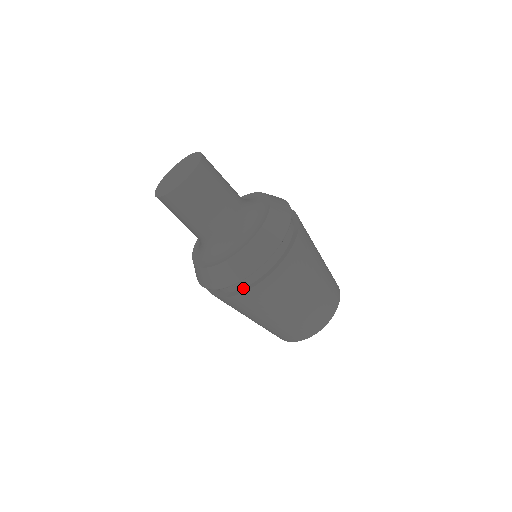
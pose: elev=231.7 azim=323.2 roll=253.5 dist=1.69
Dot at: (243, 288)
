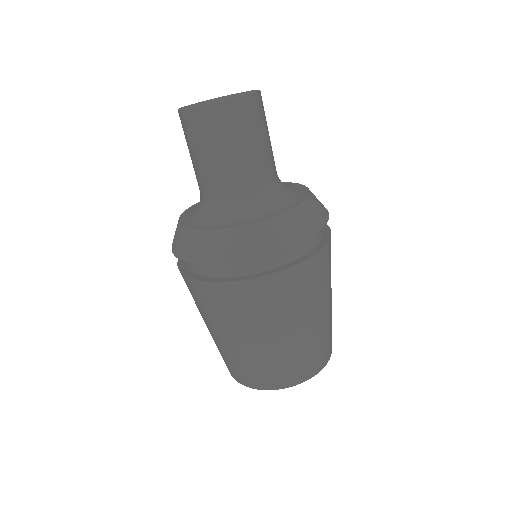
Dot at: (305, 255)
